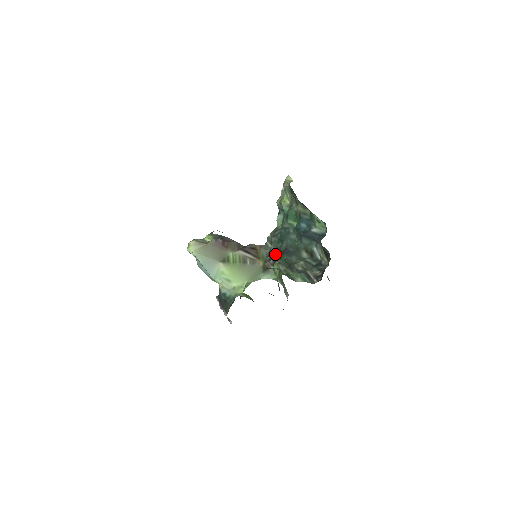
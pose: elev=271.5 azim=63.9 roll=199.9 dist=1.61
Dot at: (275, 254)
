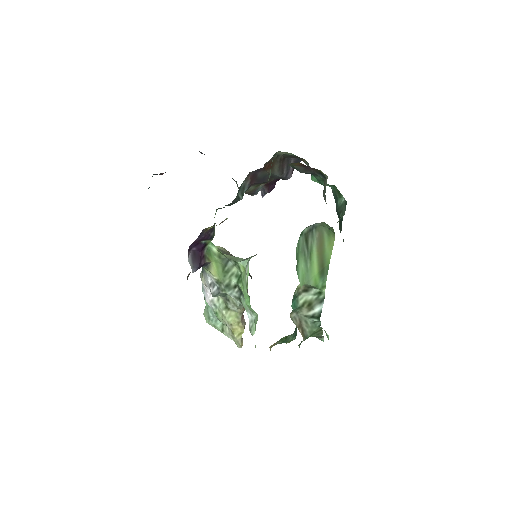
Dot at: occluded
